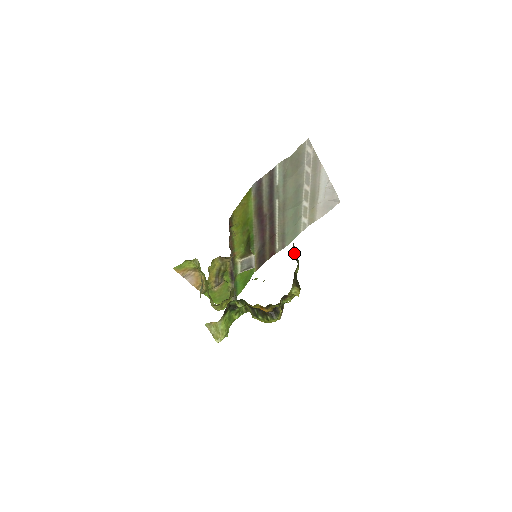
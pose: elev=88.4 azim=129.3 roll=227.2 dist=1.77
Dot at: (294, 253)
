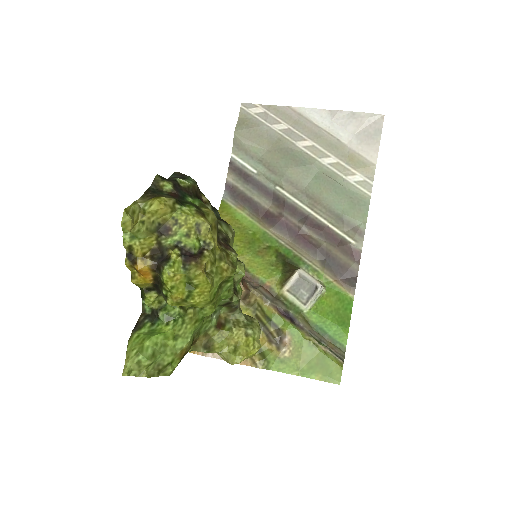
Dot at: occluded
